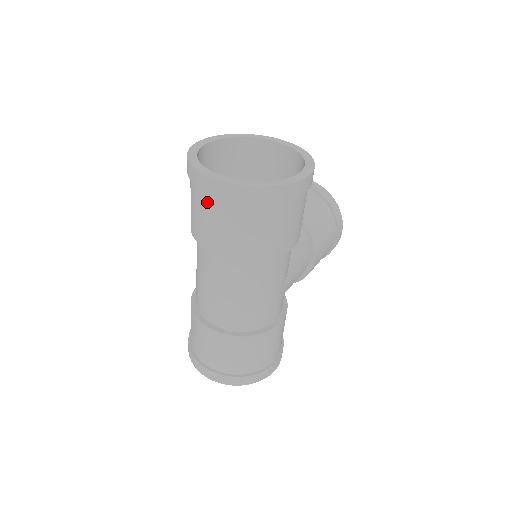
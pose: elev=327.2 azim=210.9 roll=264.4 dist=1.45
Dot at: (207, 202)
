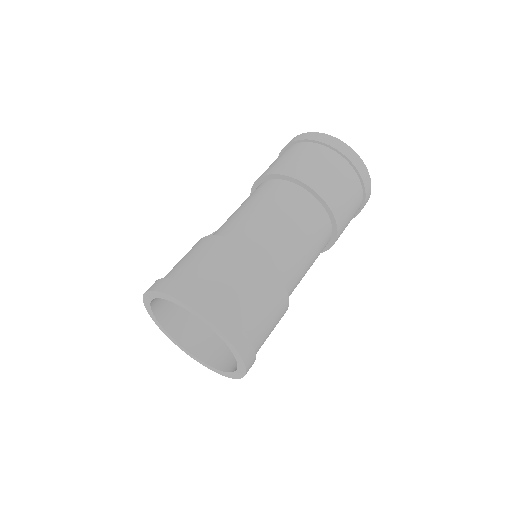
Dot at: (333, 159)
